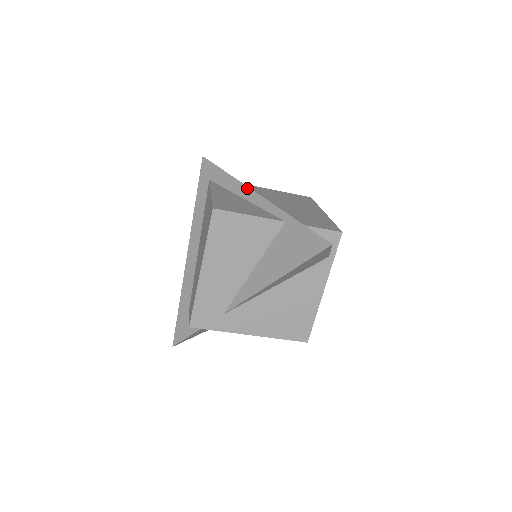
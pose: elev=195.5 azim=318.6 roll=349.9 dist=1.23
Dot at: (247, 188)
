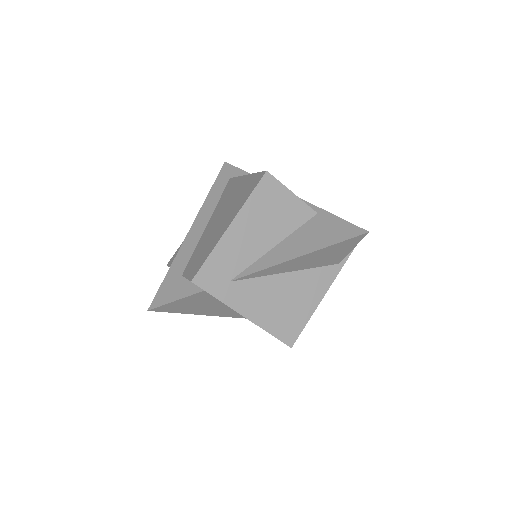
Dot at: occluded
